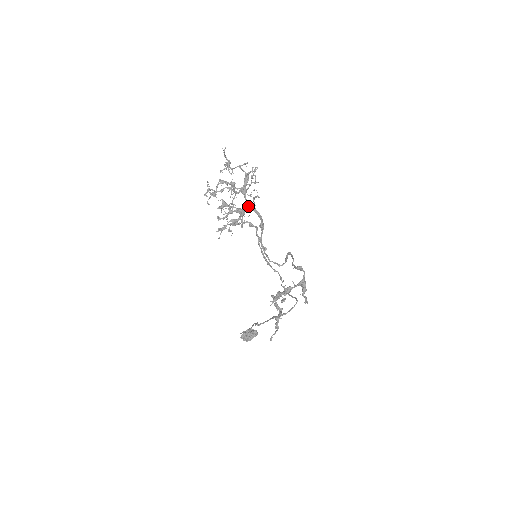
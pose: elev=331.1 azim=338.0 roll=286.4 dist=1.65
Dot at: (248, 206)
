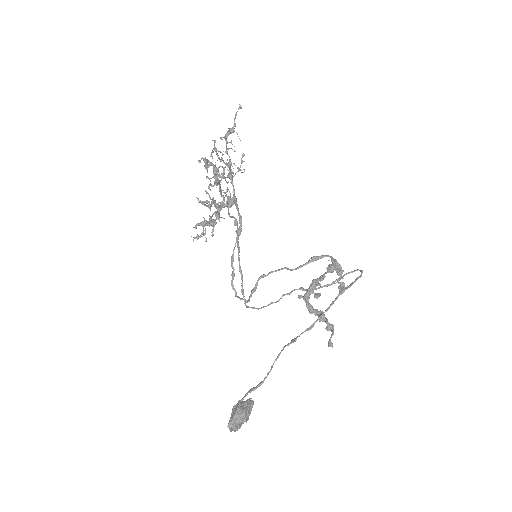
Dot at: (234, 197)
